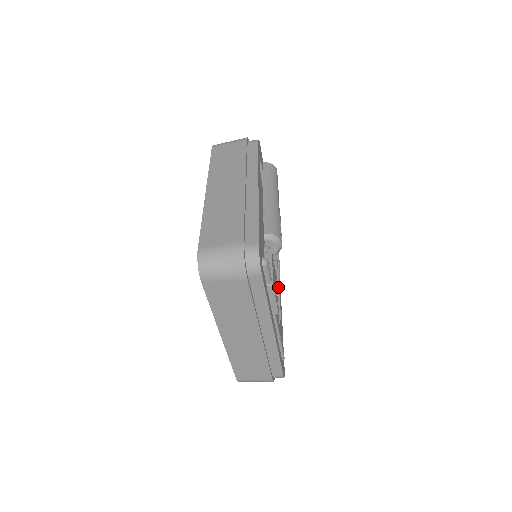
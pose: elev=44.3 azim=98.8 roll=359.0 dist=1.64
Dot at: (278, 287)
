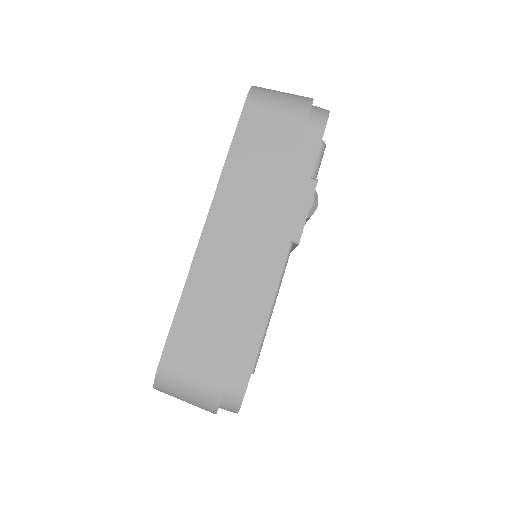
Dot at: occluded
